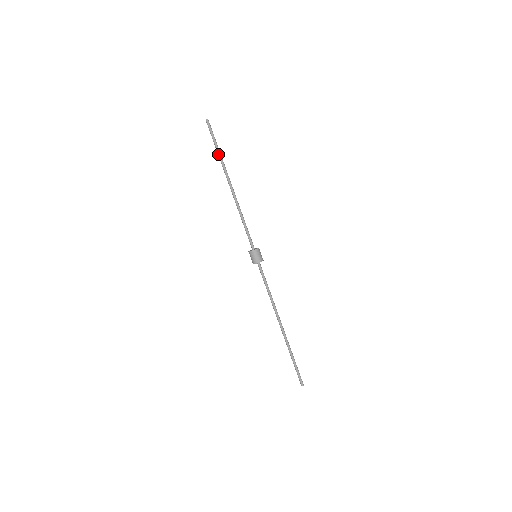
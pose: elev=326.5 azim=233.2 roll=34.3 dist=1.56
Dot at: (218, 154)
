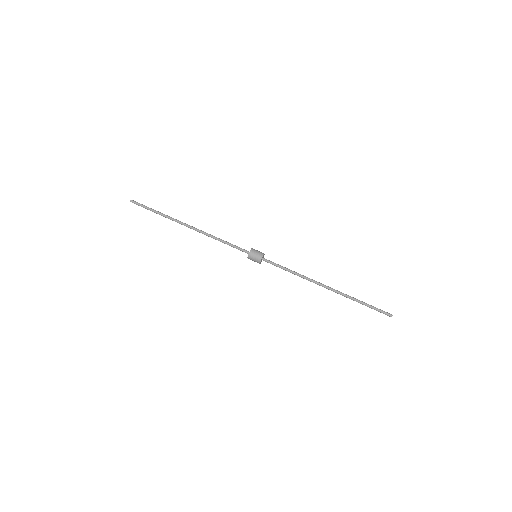
Dot at: (160, 214)
